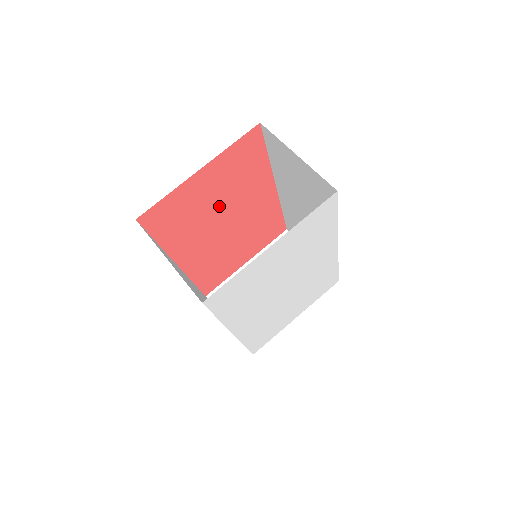
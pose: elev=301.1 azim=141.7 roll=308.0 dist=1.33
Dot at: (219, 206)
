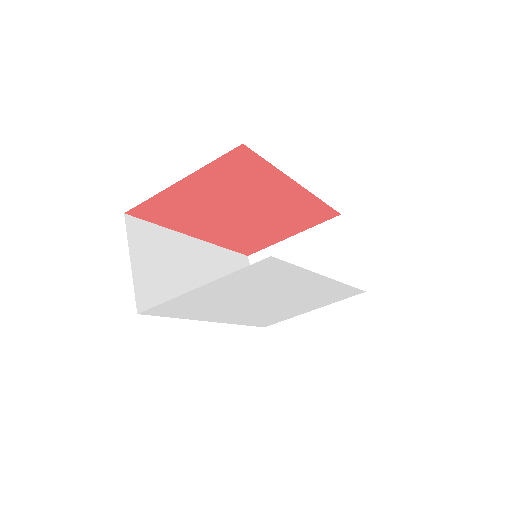
Dot at: (224, 202)
